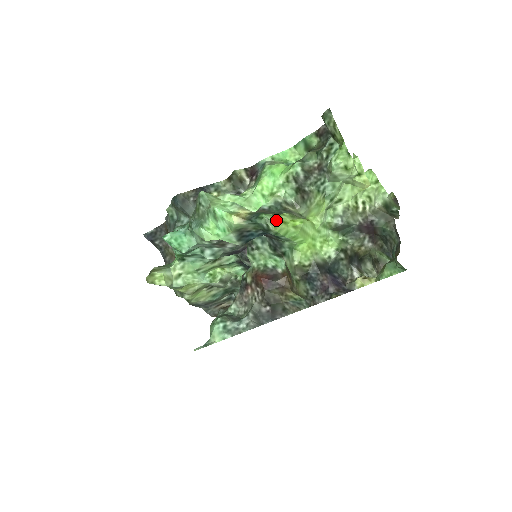
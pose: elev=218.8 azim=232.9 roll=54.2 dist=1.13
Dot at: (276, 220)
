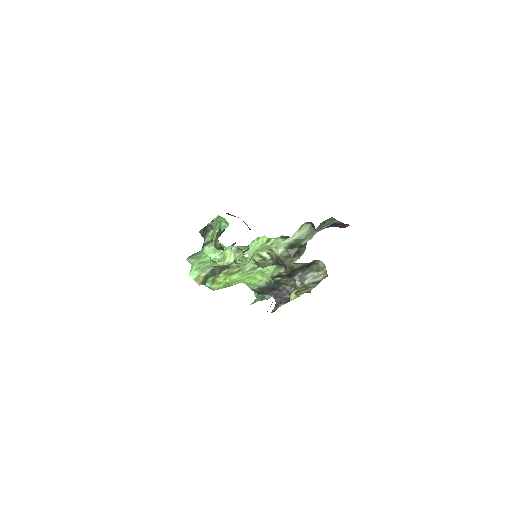
Dot at: (213, 285)
